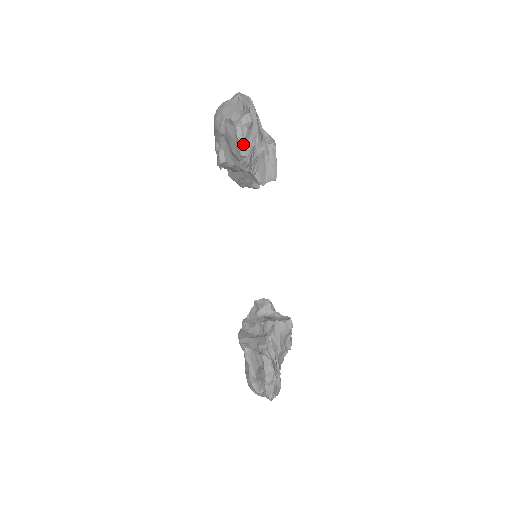
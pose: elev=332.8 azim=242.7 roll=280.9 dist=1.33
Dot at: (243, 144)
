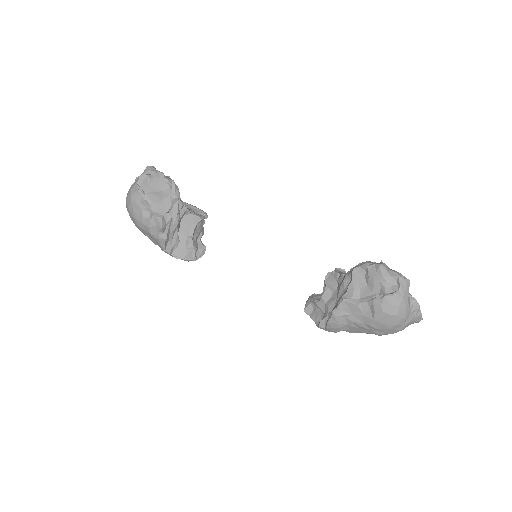
Dot at: (162, 173)
